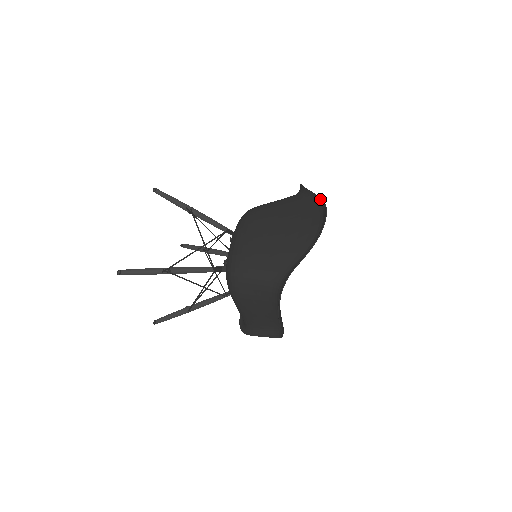
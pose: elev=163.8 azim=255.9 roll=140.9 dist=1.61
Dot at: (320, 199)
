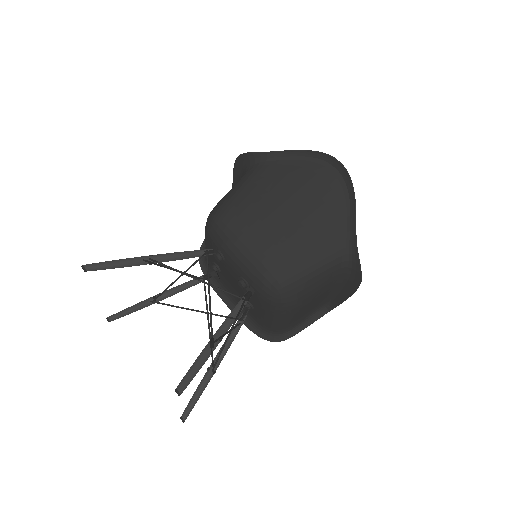
Dot at: (307, 151)
